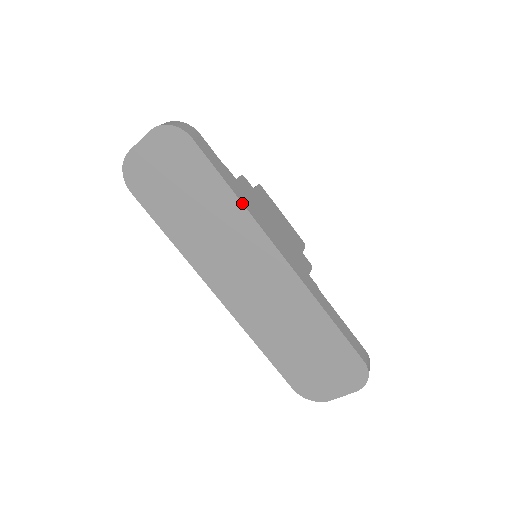
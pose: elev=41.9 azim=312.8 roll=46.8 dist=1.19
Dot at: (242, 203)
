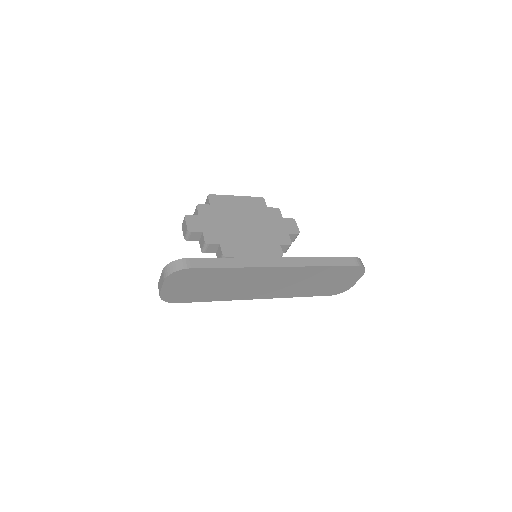
Dot at: (241, 268)
